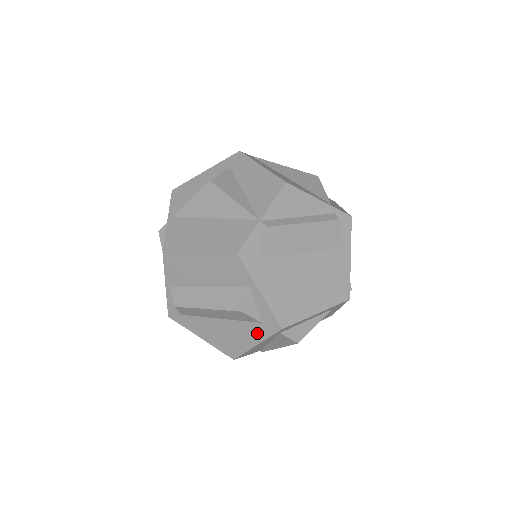
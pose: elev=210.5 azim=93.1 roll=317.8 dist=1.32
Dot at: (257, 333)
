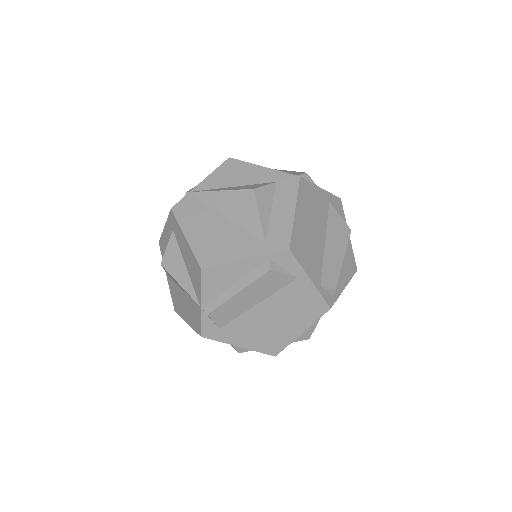
Dot at: occluded
